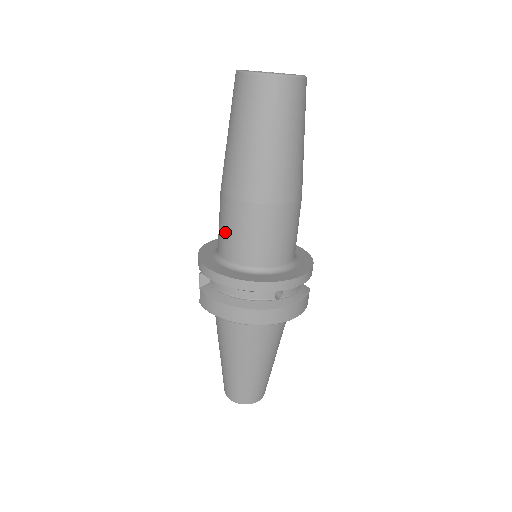
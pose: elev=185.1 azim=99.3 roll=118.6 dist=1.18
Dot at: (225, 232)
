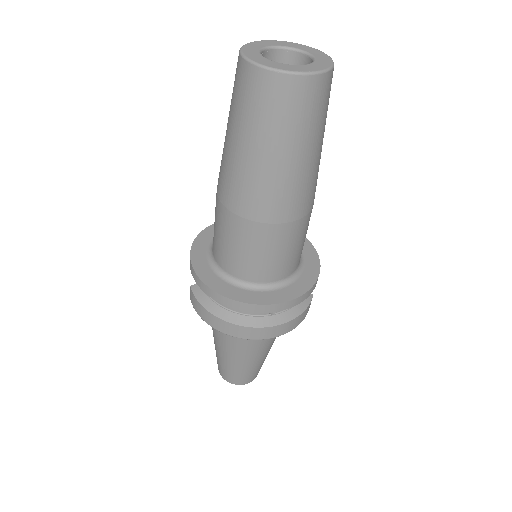
Dot at: (218, 238)
